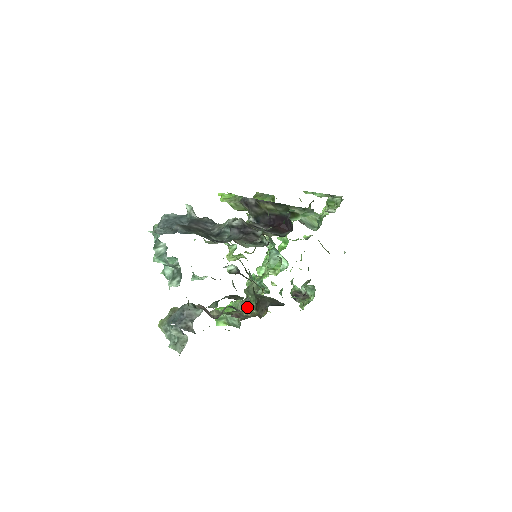
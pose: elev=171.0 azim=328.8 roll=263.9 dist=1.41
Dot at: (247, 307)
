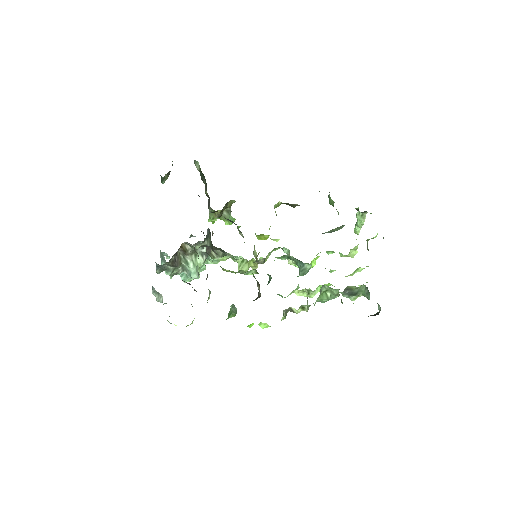
Dot at: (256, 299)
